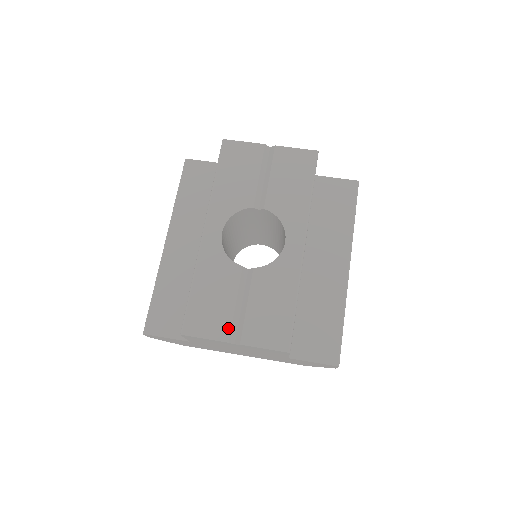
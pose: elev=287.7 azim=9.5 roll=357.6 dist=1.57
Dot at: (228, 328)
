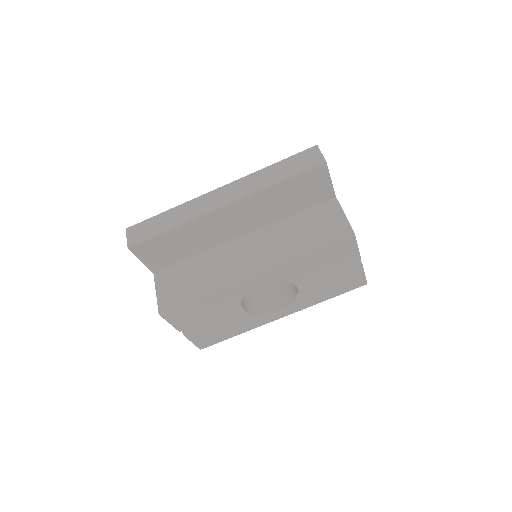
Dot at: (189, 327)
